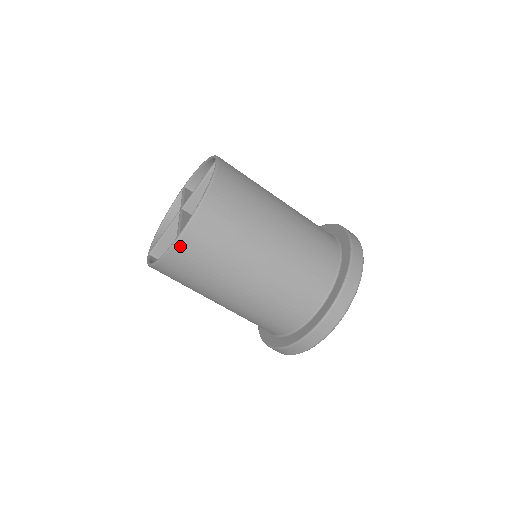
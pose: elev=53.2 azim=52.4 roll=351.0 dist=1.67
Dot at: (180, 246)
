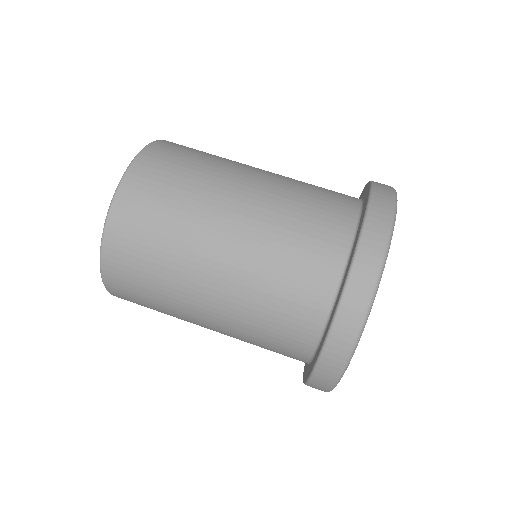
Dot at: (124, 192)
